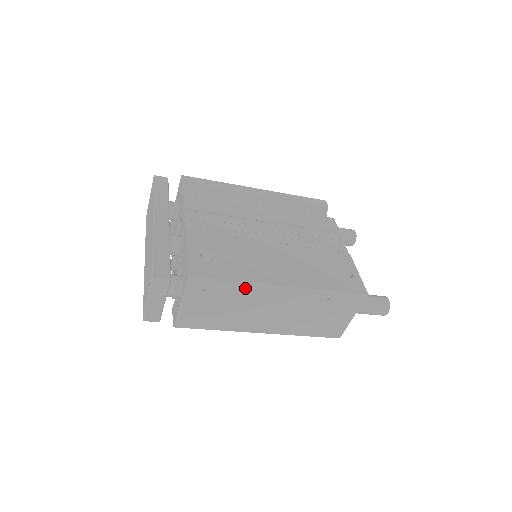
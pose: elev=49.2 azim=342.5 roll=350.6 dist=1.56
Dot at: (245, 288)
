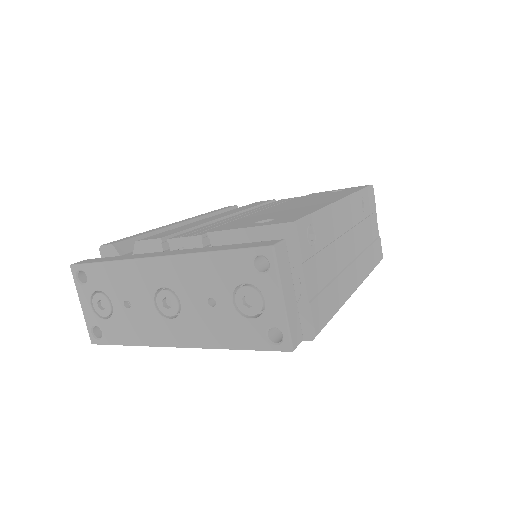
Dot at: (328, 217)
